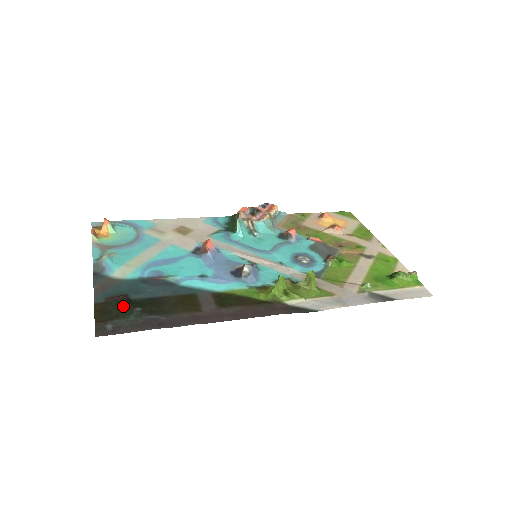
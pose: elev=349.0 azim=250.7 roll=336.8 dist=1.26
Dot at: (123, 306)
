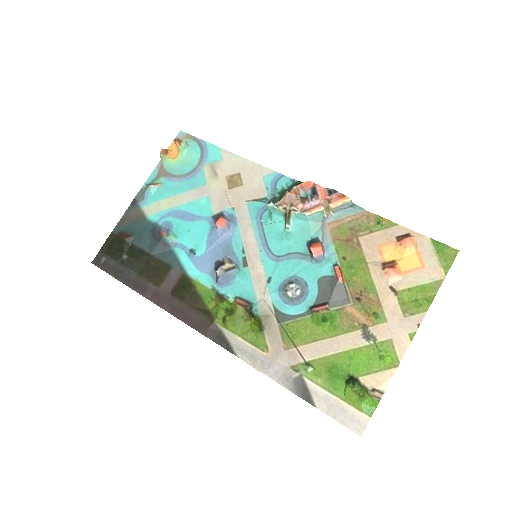
Dot at: (120, 248)
